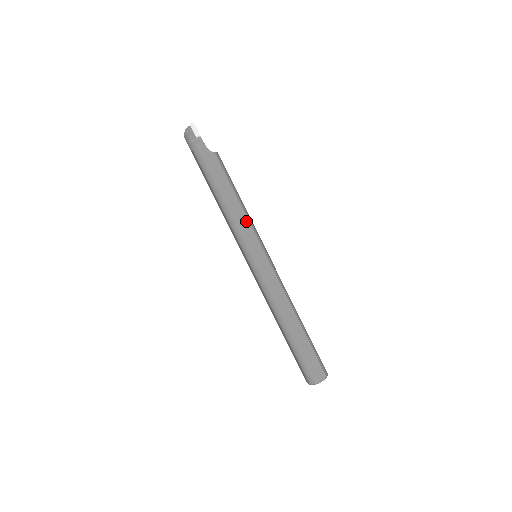
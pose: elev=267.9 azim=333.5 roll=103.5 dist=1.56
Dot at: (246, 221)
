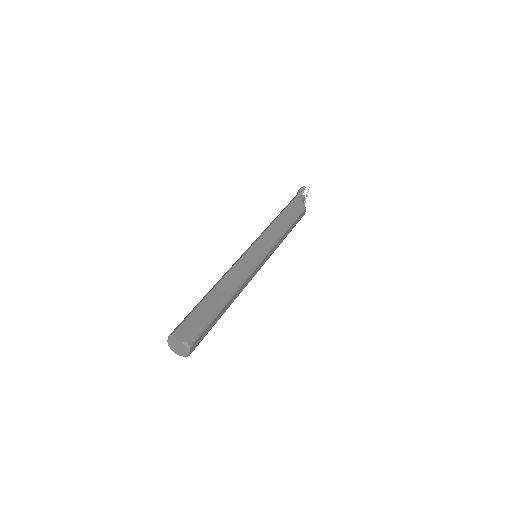
Dot at: (276, 234)
